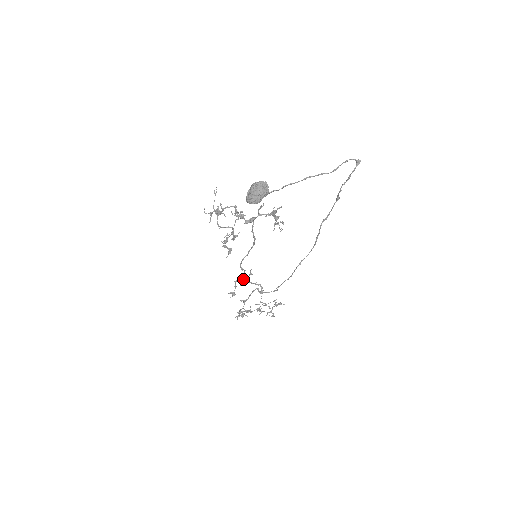
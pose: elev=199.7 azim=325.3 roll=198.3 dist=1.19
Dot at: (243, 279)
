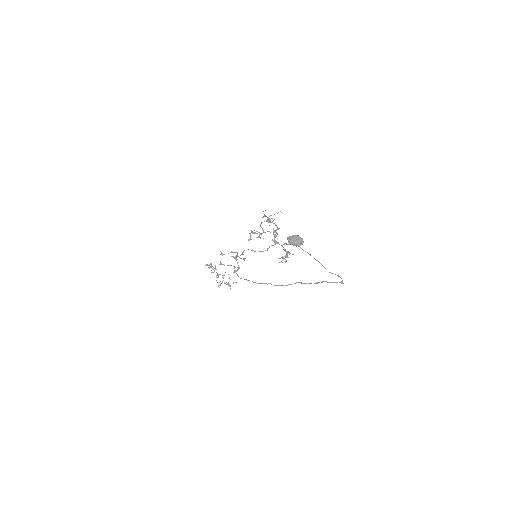
Dot at: (237, 256)
